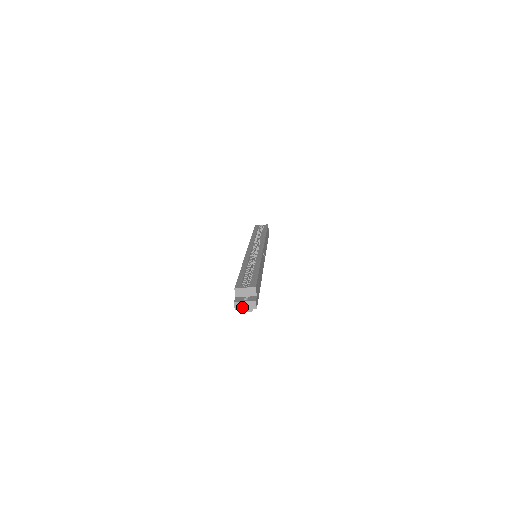
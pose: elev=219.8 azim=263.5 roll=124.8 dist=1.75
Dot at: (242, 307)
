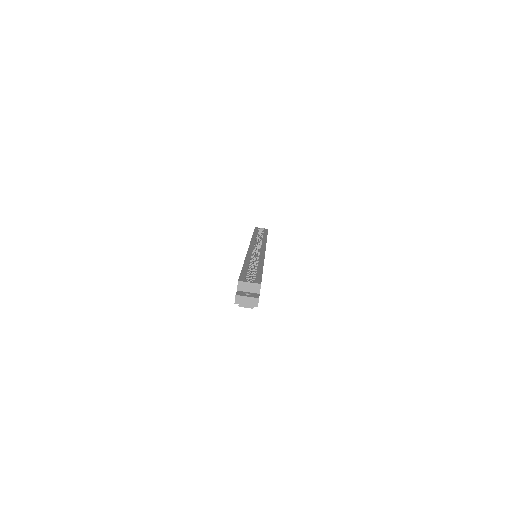
Dot at: (243, 302)
